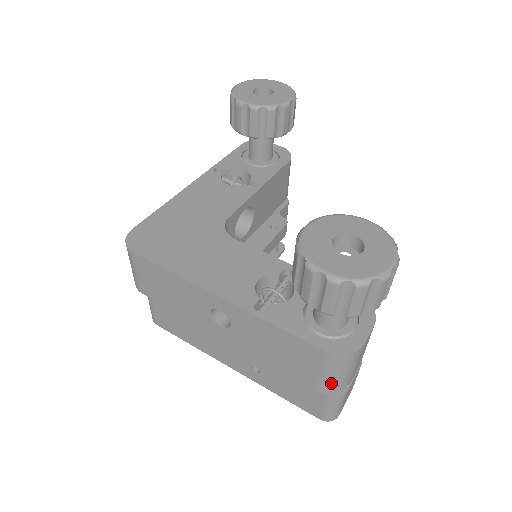
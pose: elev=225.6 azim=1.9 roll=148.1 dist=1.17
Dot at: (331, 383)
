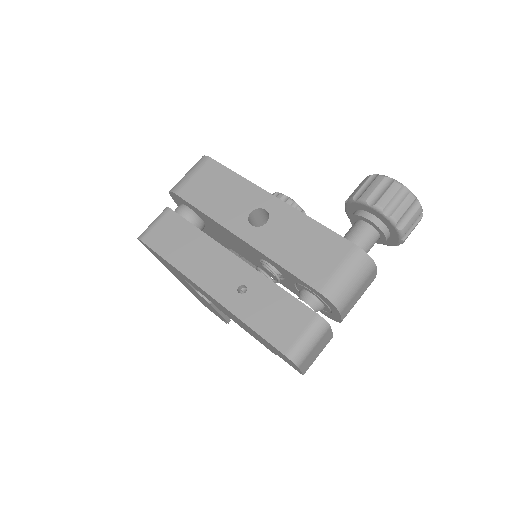
Dot at: (339, 286)
